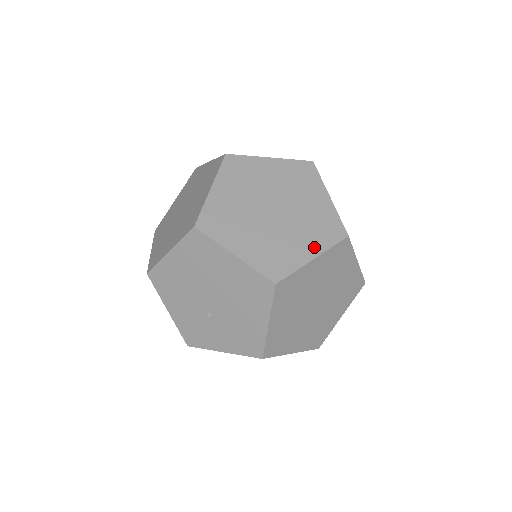
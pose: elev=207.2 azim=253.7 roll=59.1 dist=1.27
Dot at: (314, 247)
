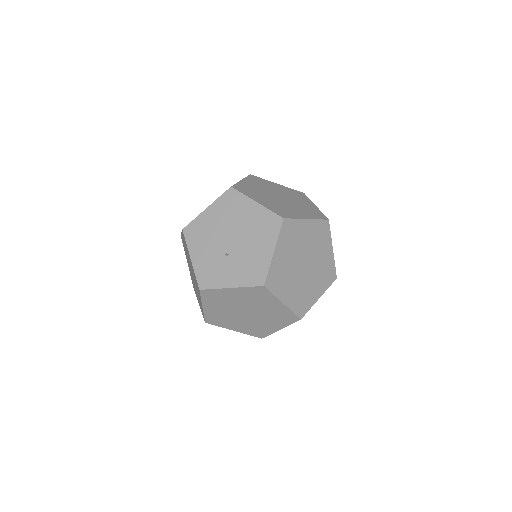
Dot at: (307, 216)
